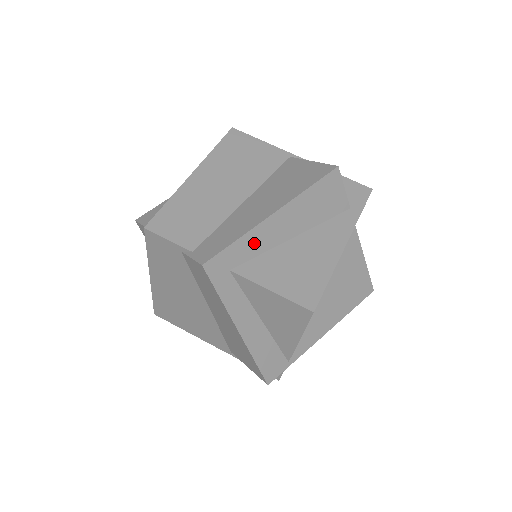
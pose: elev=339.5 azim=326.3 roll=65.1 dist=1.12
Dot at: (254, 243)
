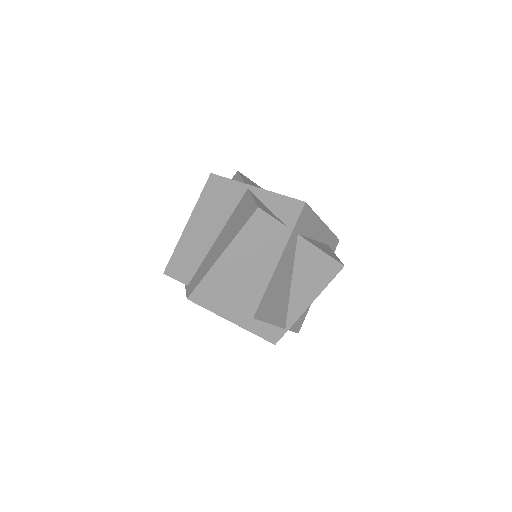
Dot at: (216, 276)
